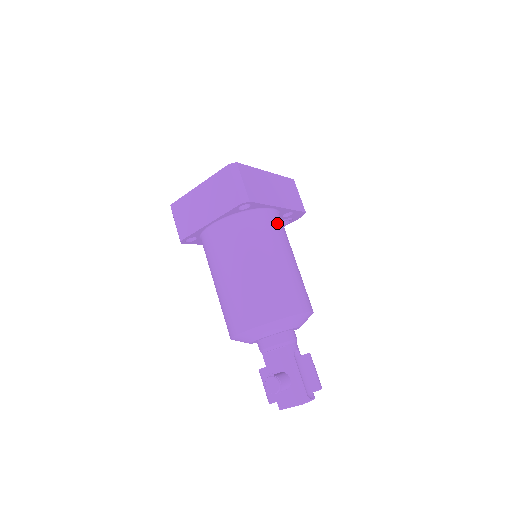
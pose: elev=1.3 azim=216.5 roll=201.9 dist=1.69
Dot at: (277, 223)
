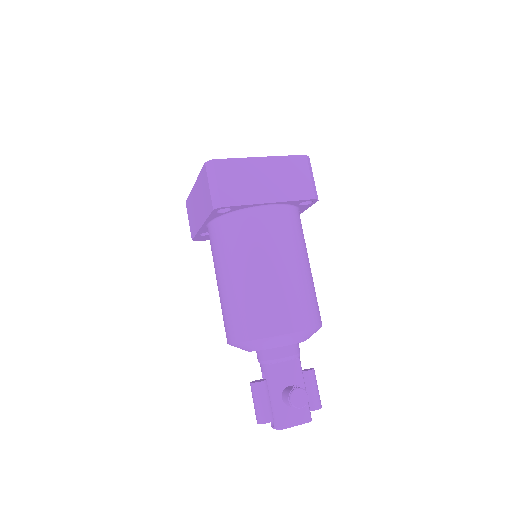
Dot at: occluded
